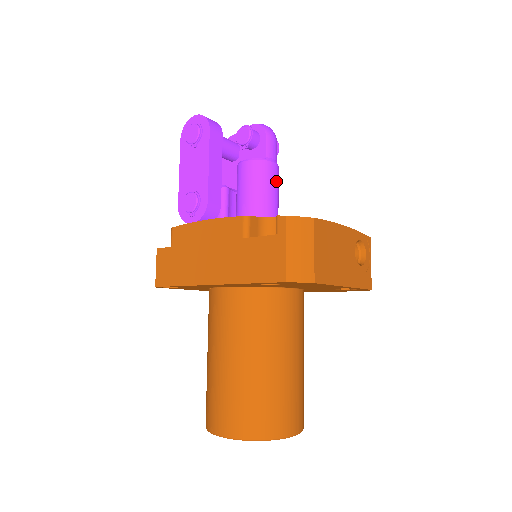
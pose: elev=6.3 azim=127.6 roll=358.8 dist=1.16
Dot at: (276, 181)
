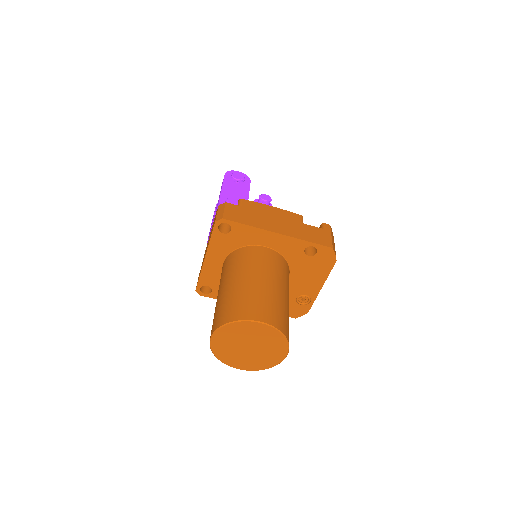
Dot at: occluded
